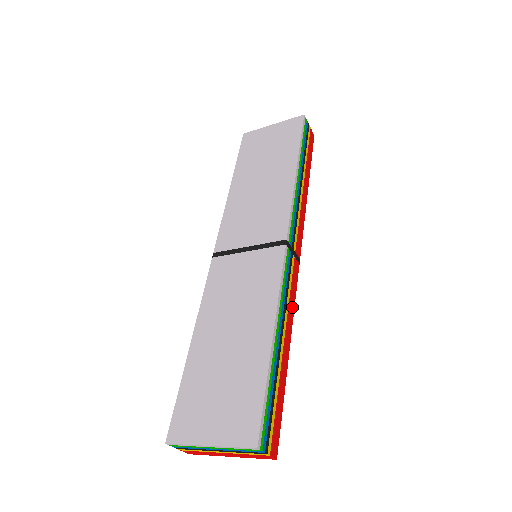
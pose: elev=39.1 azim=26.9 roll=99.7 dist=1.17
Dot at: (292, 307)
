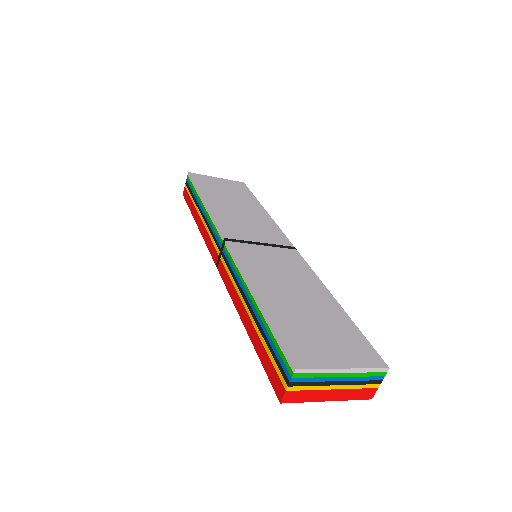
Dot at: occluded
